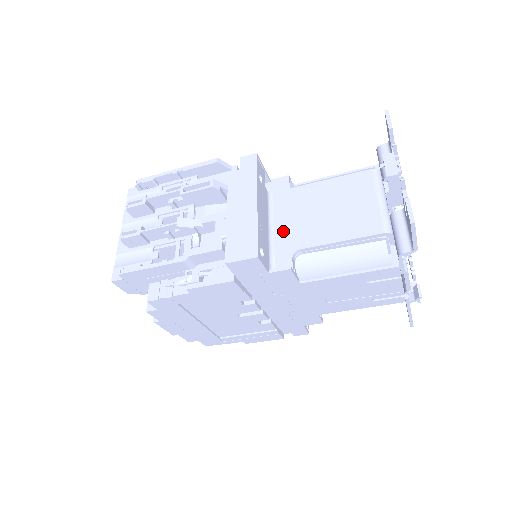
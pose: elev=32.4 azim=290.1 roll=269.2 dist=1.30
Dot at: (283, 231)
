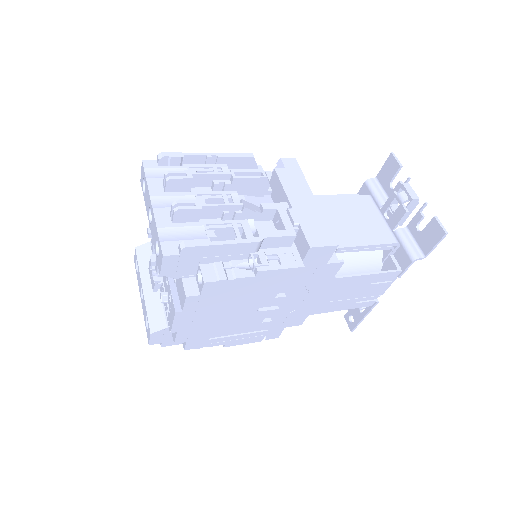
Dot at: occluded
